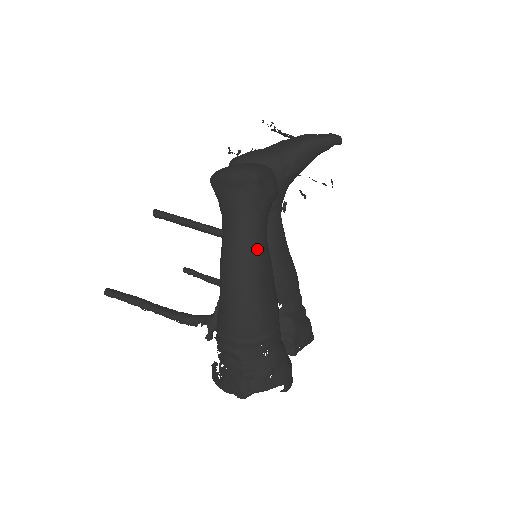
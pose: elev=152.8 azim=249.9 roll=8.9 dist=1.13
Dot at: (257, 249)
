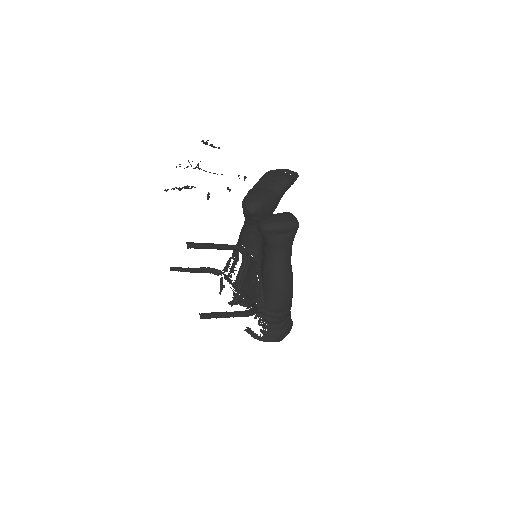
Dot at: occluded
